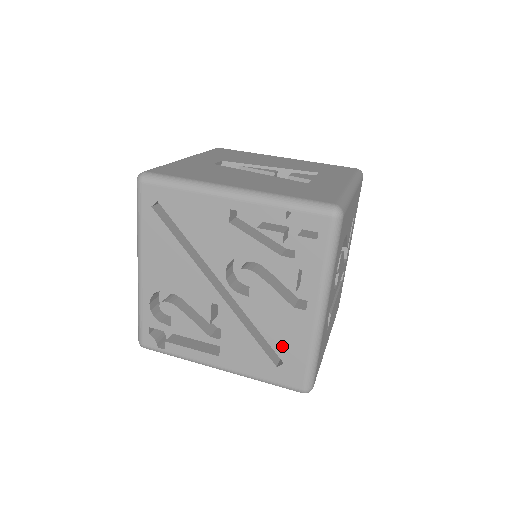
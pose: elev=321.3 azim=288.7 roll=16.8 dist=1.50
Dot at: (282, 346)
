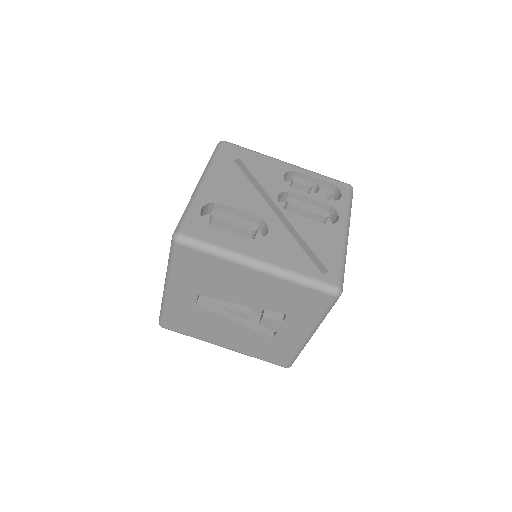
Dot at: occluded
